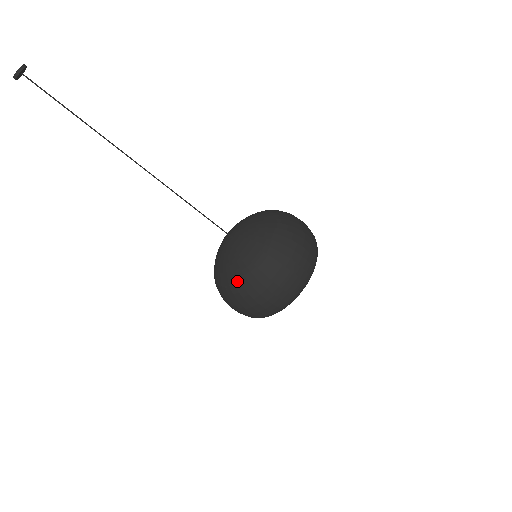
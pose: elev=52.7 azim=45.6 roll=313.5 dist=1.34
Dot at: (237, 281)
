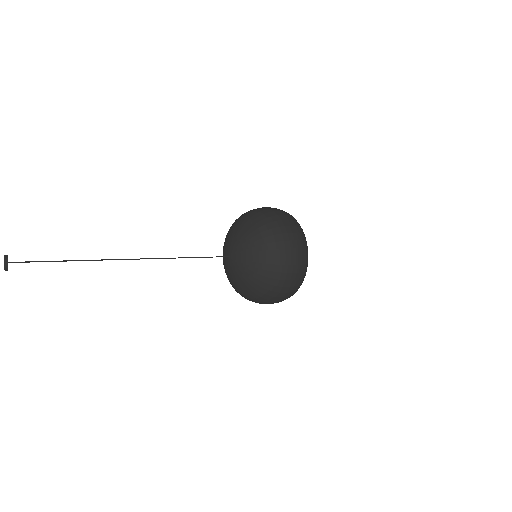
Dot at: occluded
